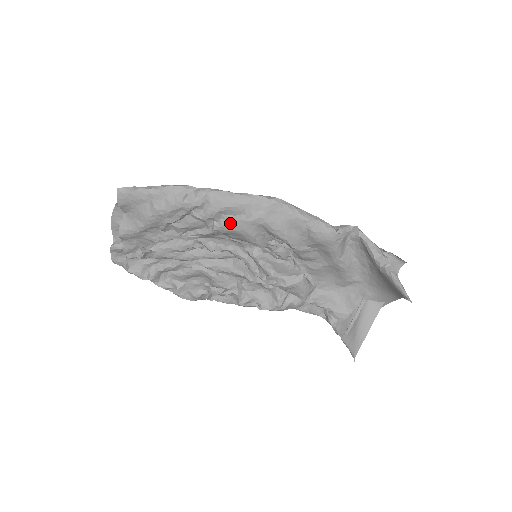
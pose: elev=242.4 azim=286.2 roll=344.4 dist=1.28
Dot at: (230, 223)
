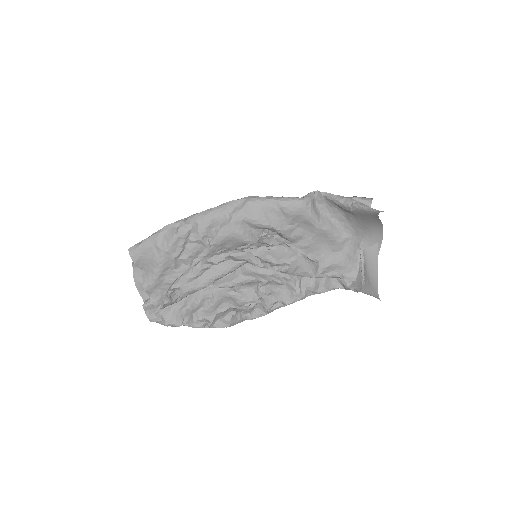
Dot at: (220, 232)
